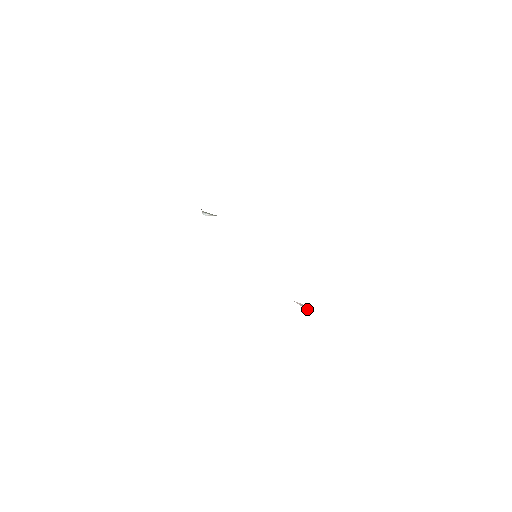
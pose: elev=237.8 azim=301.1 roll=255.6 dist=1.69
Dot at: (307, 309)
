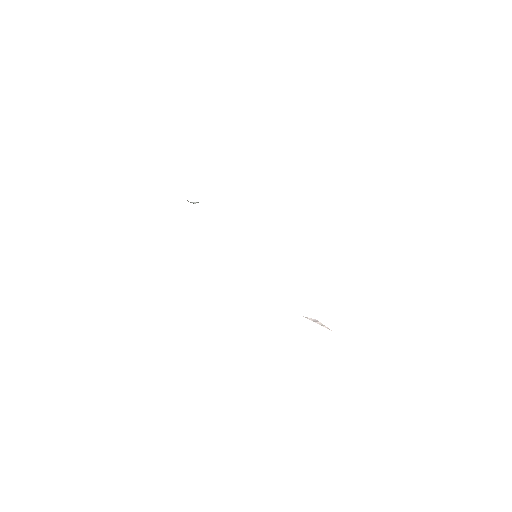
Dot at: (323, 326)
